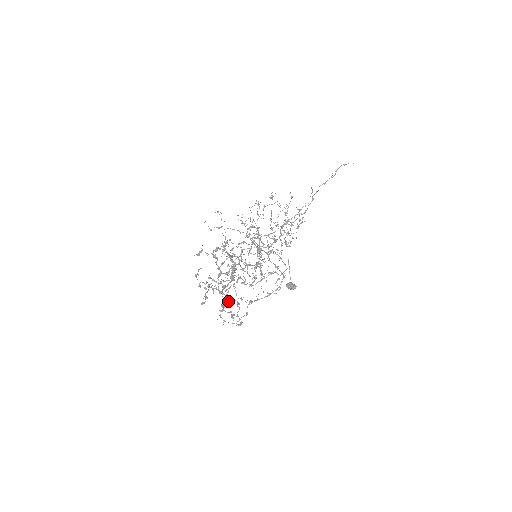
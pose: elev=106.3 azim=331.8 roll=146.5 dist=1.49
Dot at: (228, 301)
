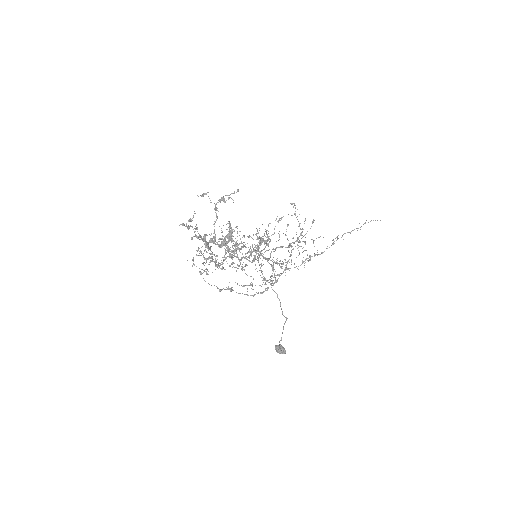
Dot at: (208, 246)
